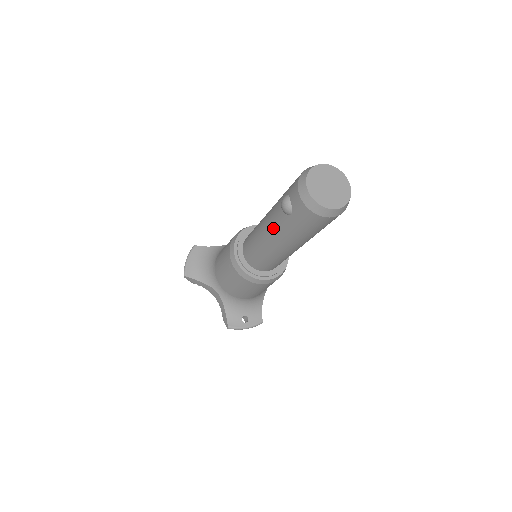
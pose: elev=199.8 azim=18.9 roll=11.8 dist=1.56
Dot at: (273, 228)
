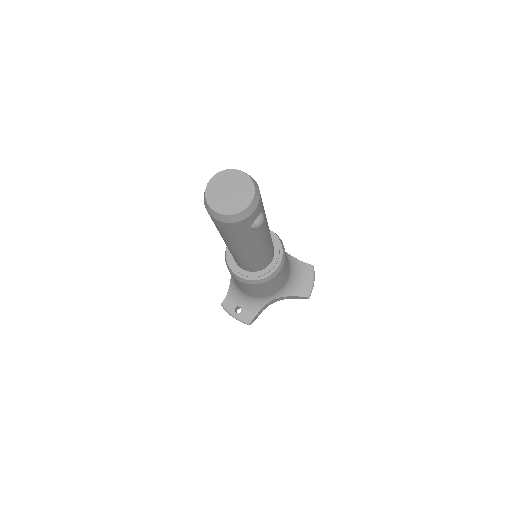
Dot at: occluded
